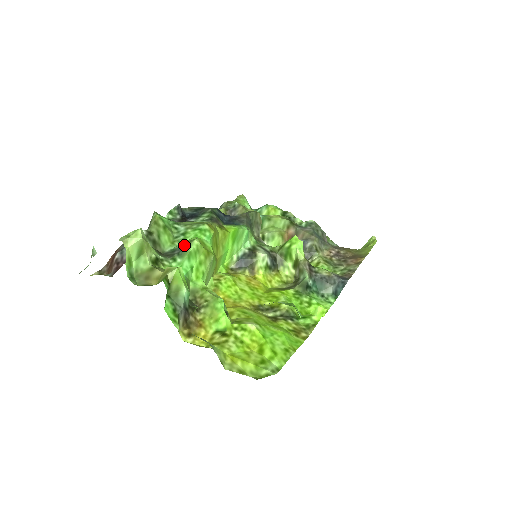
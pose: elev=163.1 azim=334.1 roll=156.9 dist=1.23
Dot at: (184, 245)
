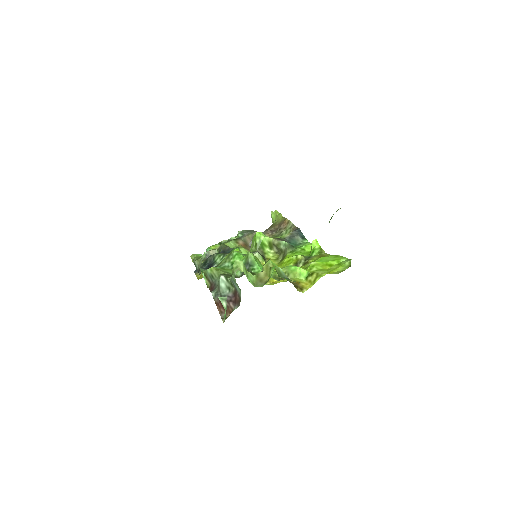
Dot at: (245, 262)
